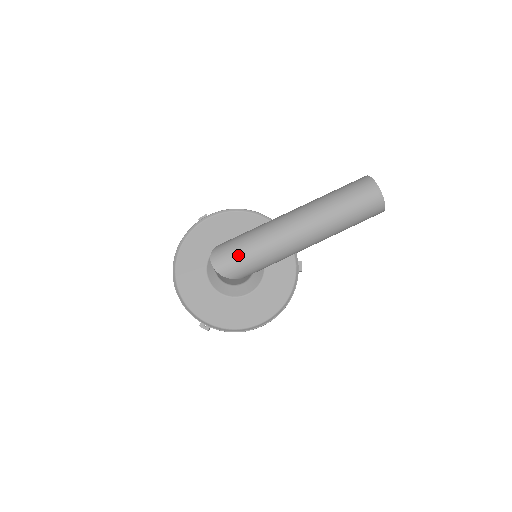
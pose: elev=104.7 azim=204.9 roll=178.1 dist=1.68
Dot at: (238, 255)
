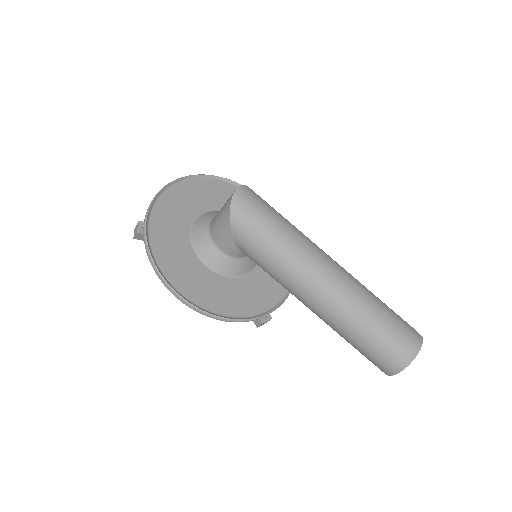
Dot at: (264, 213)
